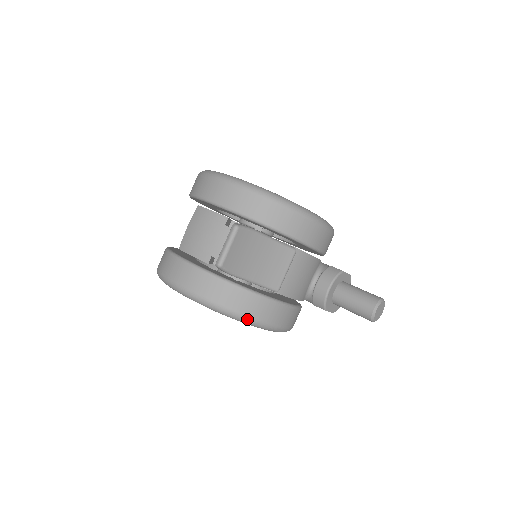
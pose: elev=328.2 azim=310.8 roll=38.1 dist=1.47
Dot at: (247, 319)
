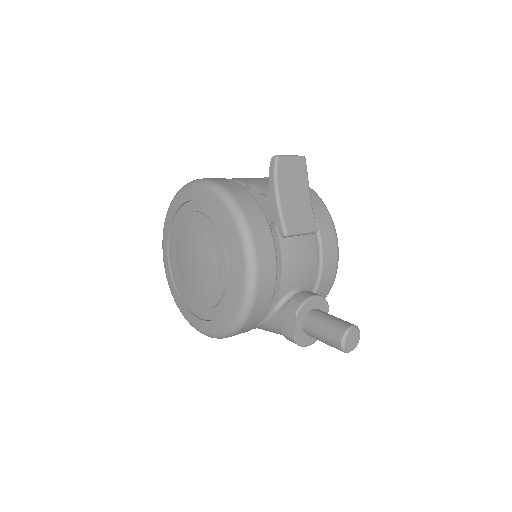
Dot at: (247, 227)
